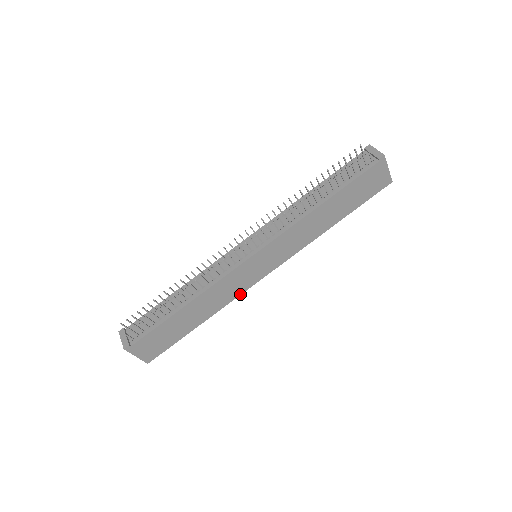
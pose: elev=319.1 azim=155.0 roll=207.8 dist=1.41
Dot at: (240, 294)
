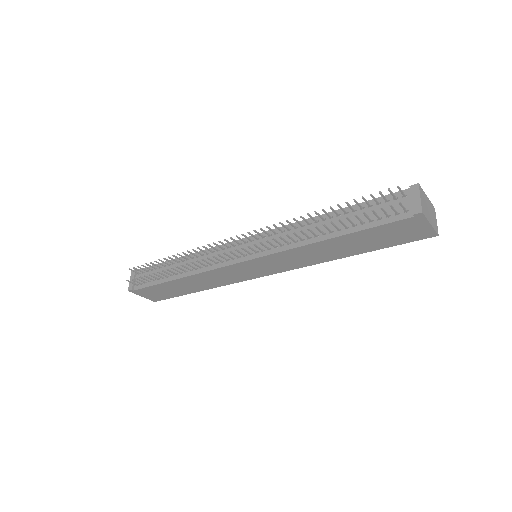
Dot at: (237, 282)
